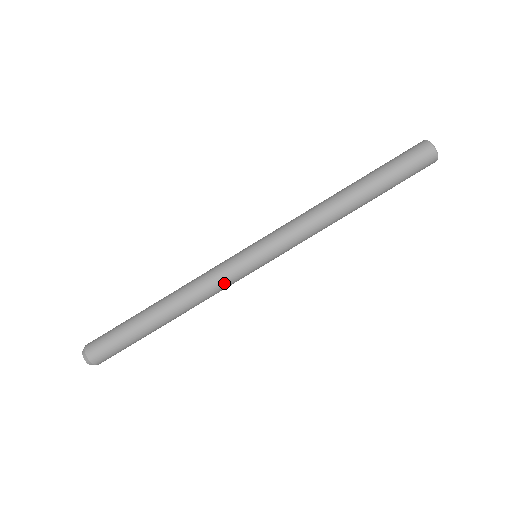
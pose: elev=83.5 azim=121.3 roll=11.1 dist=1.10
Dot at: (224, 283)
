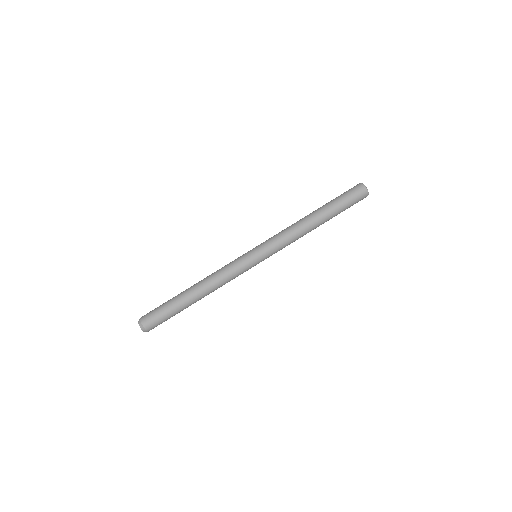
Dot at: (231, 266)
